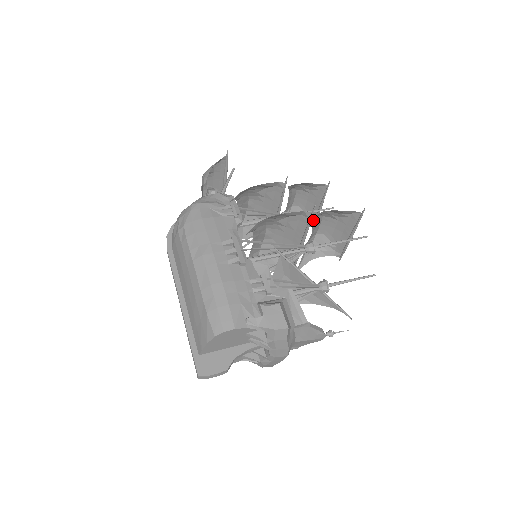
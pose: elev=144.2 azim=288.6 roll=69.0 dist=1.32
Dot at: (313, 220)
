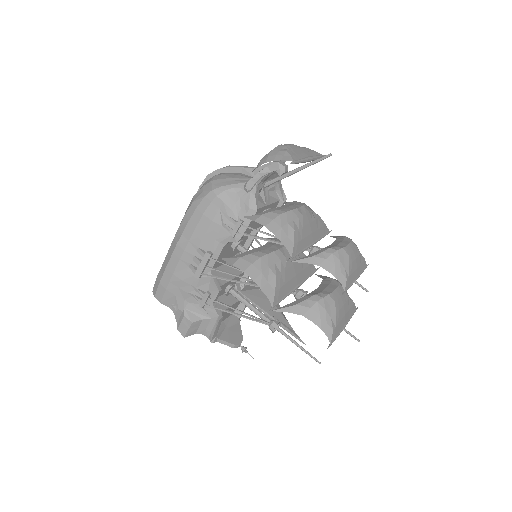
Dot at: (363, 267)
